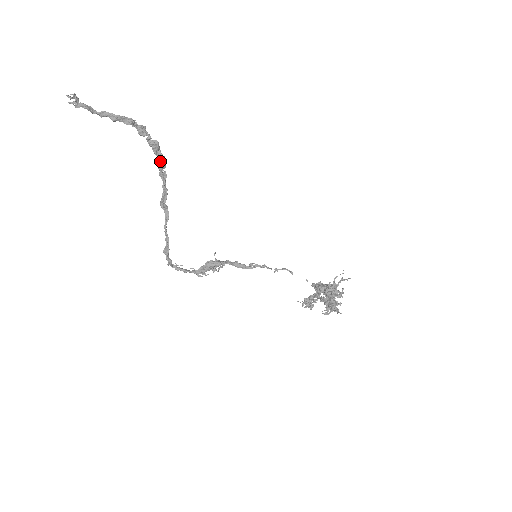
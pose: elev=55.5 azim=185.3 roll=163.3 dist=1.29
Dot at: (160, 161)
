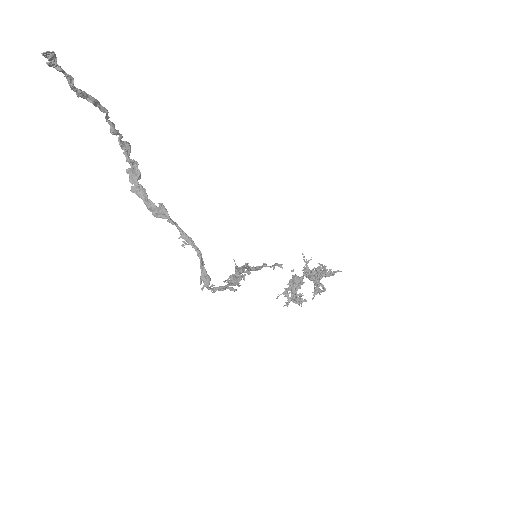
Dot at: (131, 171)
